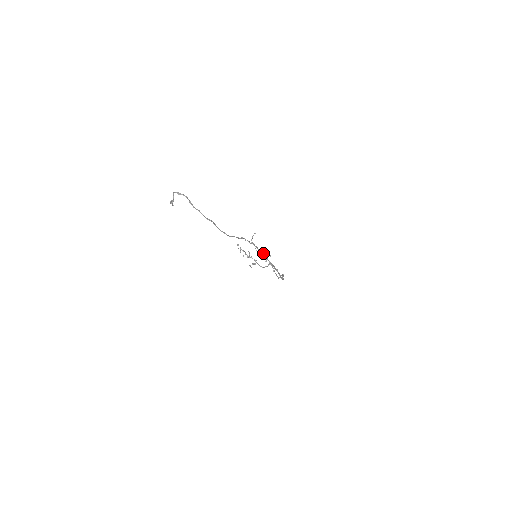
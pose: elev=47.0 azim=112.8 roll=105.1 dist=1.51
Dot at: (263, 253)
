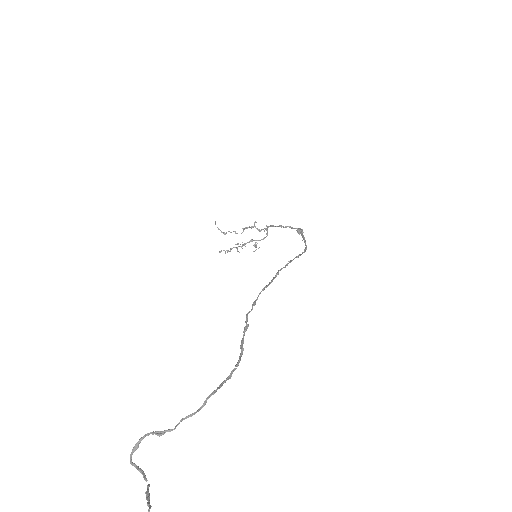
Dot at: occluded
